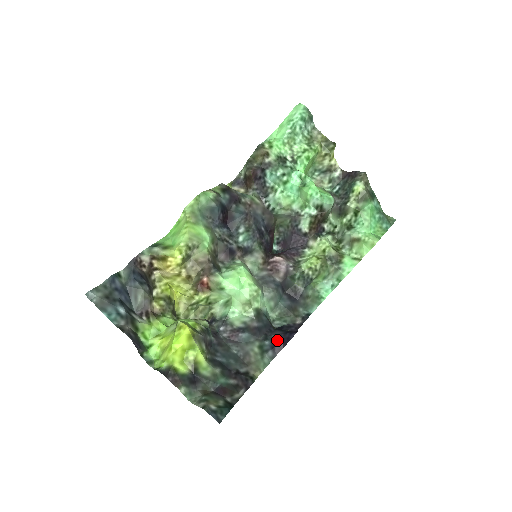
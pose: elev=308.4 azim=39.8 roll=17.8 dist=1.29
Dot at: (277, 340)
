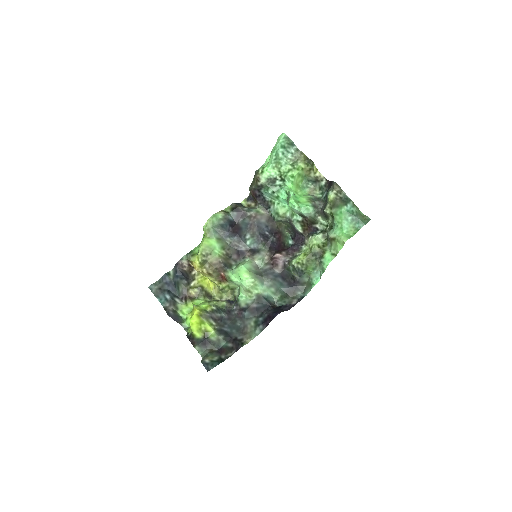
Dot at: (267, 318)
